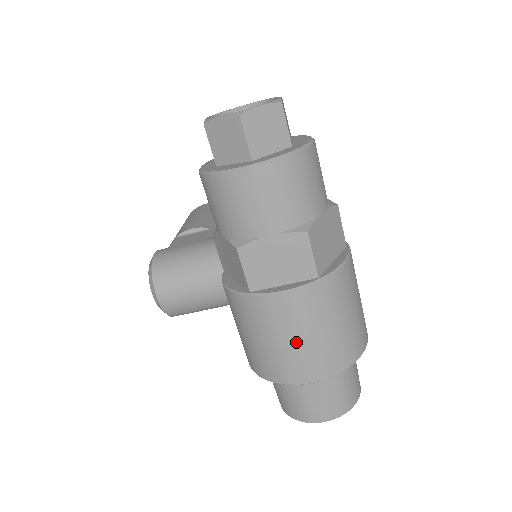
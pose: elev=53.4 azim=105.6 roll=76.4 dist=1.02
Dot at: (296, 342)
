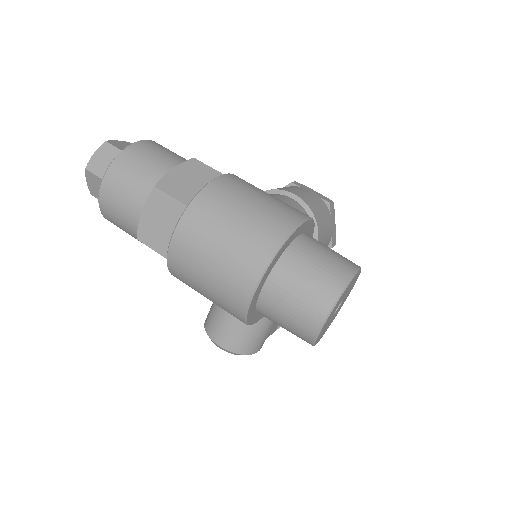
Dot at: (213, 264)
